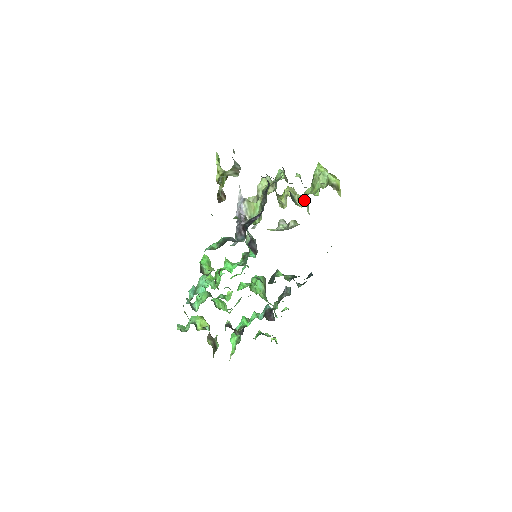
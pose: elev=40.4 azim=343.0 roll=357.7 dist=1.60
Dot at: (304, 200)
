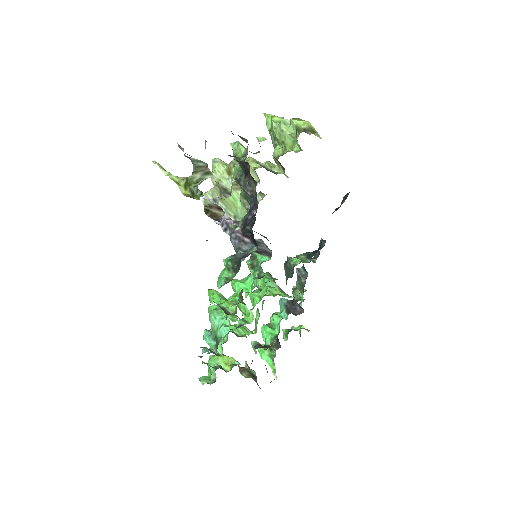
Dot at: occluded
